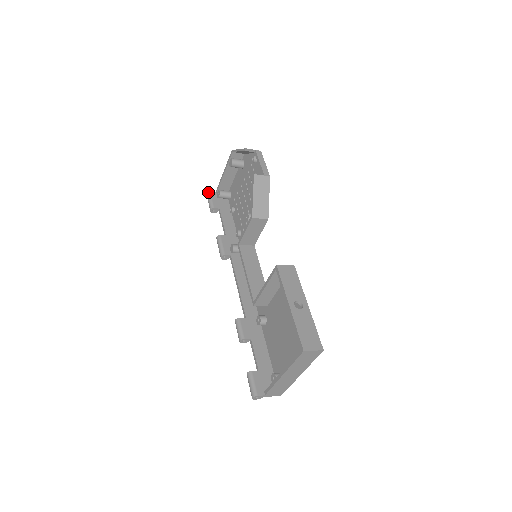
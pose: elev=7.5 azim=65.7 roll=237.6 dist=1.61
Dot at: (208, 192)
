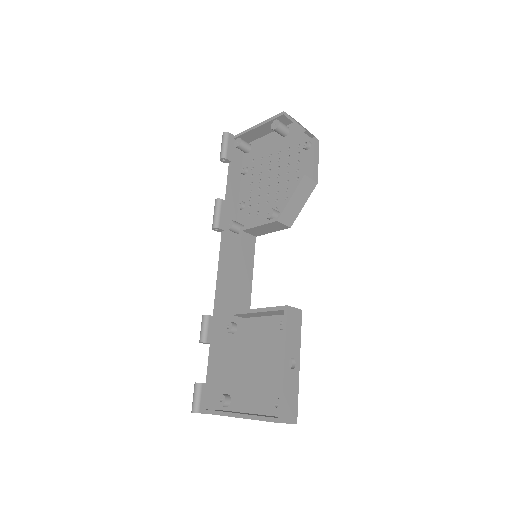
Dot at: (226, 132)
